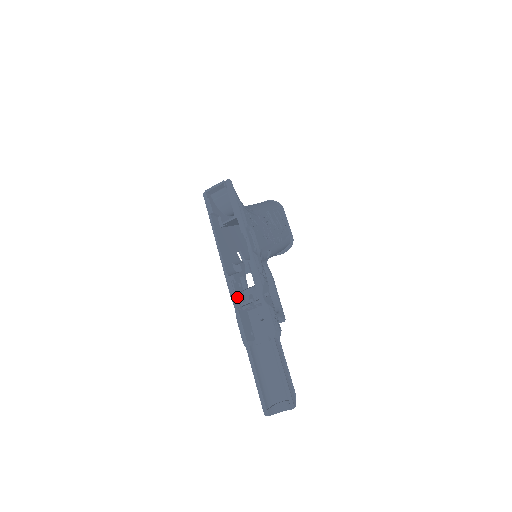
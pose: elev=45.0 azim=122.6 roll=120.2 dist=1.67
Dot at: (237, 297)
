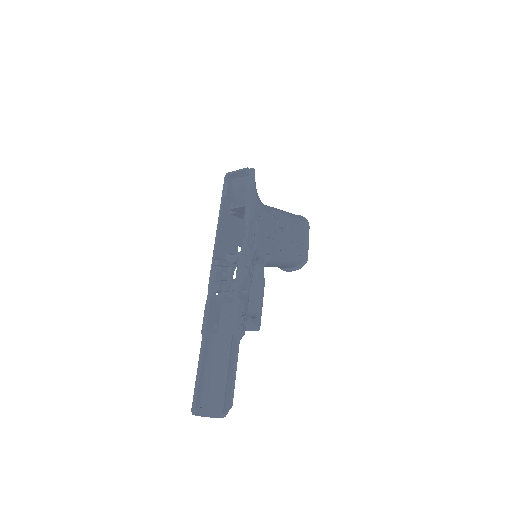
Dot at: (215, 284)
